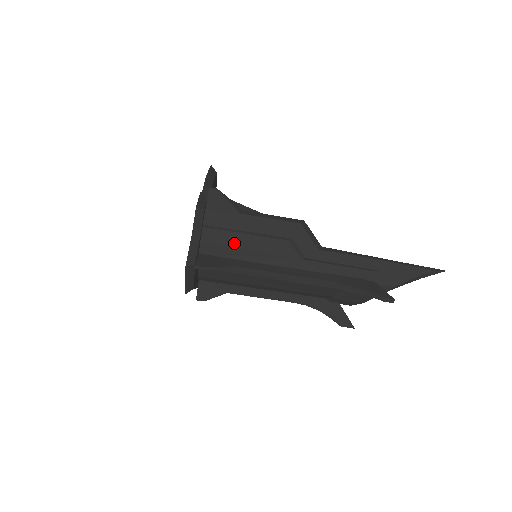
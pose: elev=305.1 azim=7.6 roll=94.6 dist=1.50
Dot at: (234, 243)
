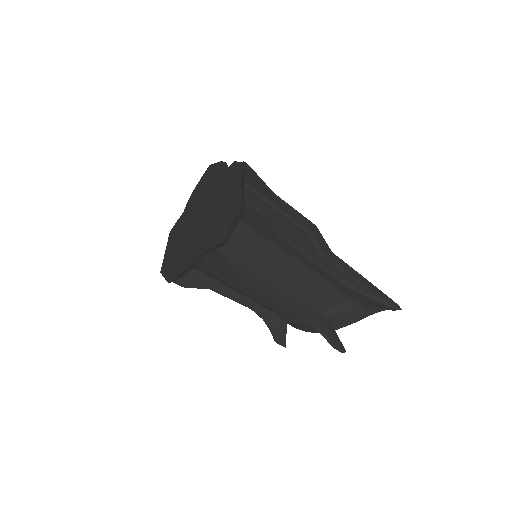
Dot at: (271, 214)
